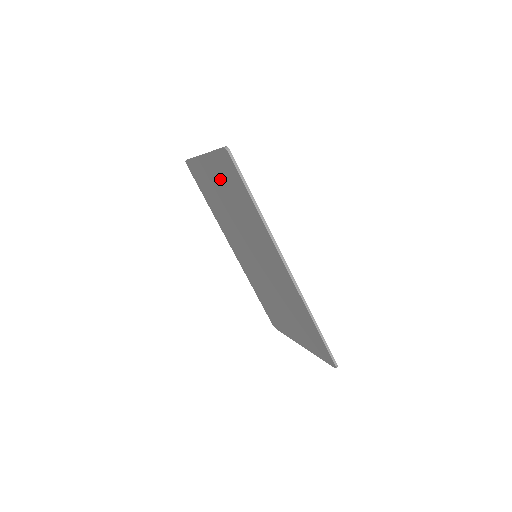
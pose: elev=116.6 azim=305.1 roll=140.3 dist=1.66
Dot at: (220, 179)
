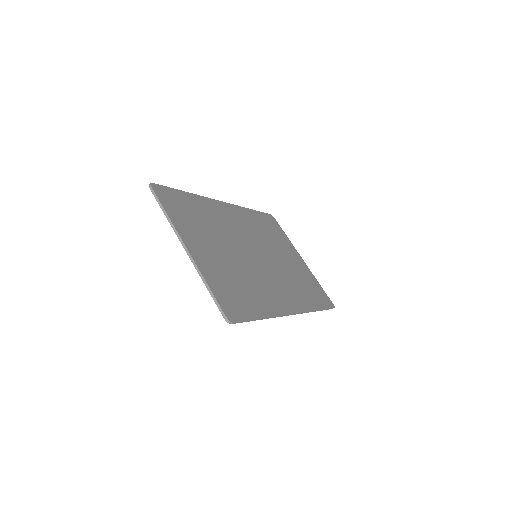
Dot at: occluded
